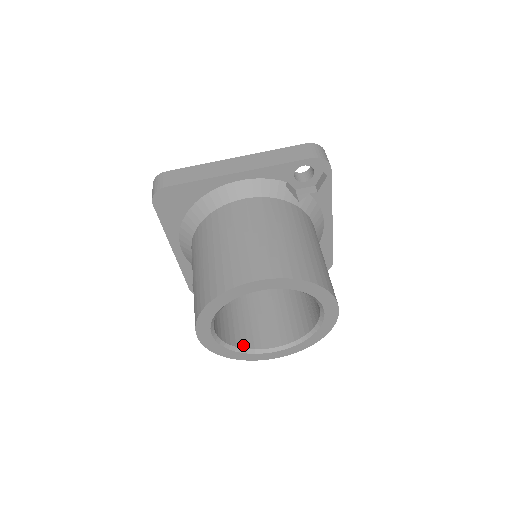
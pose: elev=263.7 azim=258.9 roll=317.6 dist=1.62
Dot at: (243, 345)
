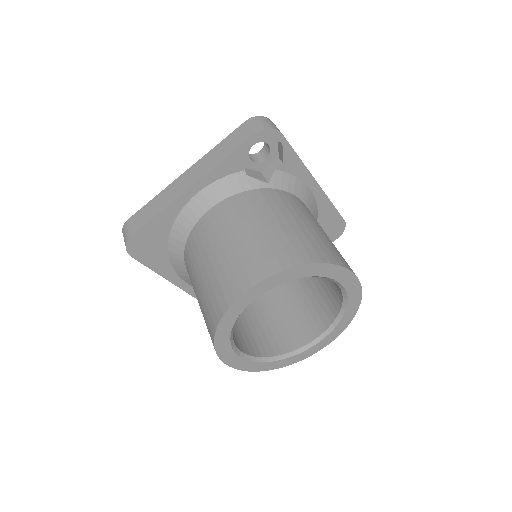
Dot at: (282, 351)
